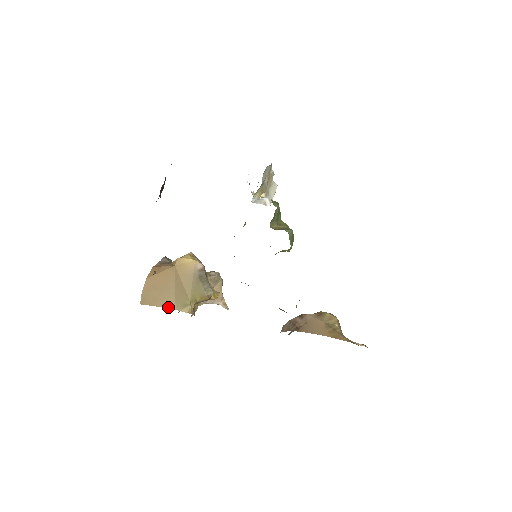
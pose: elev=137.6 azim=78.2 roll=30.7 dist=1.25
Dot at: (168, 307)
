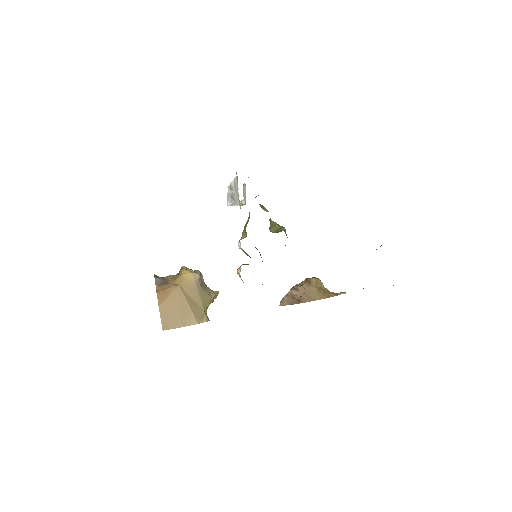
Dot at: (191, 324)
